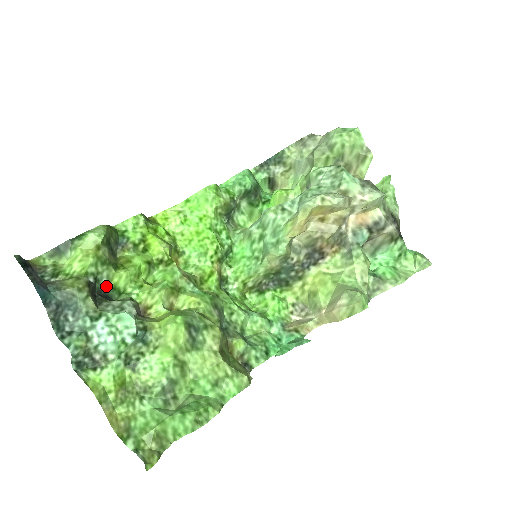
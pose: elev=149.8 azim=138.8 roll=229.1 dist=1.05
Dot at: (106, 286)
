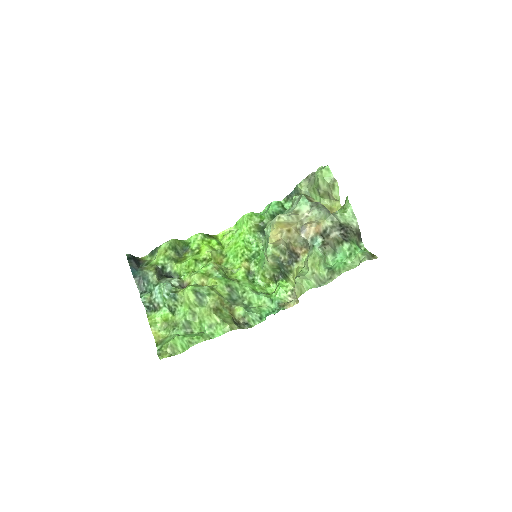
Dot at: (170, 271)
